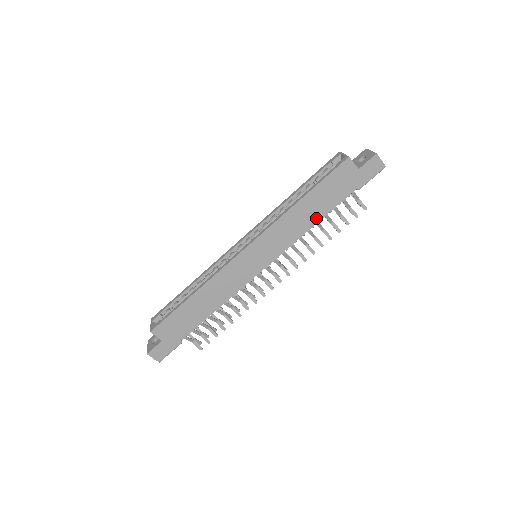
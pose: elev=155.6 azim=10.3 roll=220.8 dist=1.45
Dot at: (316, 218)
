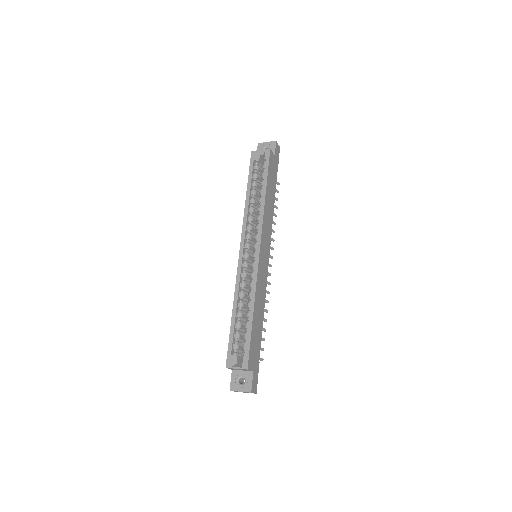
Dot at: (273, 203)
